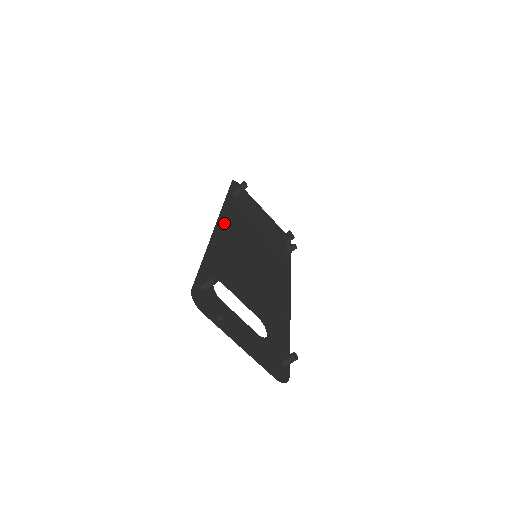
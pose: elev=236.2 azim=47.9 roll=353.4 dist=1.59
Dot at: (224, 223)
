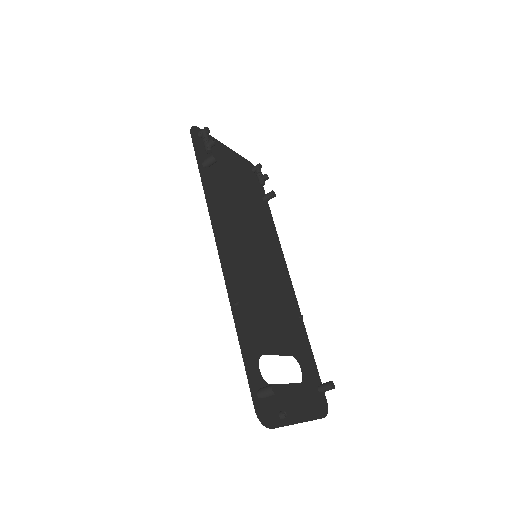
Dot at: (223, 243)
